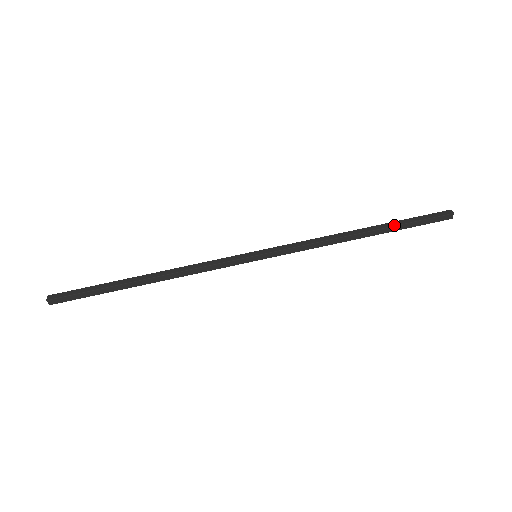
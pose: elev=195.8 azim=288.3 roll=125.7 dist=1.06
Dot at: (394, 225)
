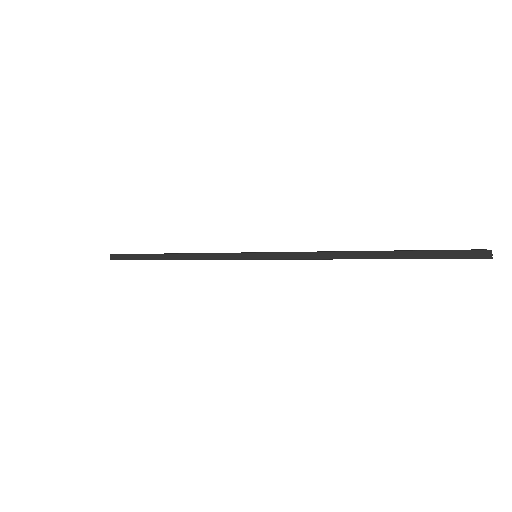
Dot at: (403, 258)
